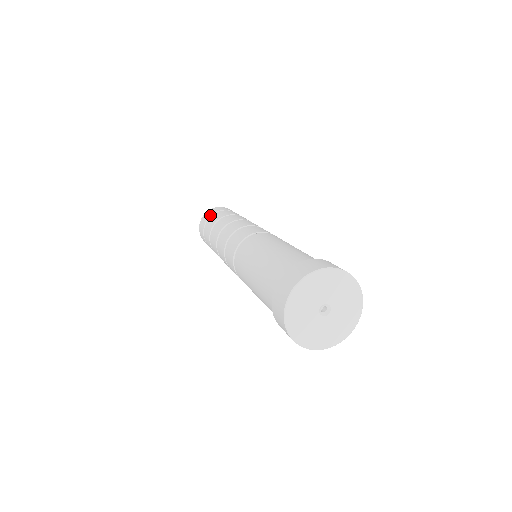
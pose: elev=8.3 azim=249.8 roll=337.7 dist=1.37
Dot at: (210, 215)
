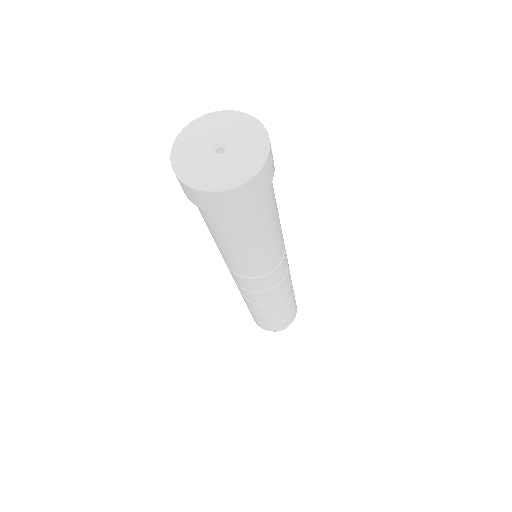
Dot at: occluded
